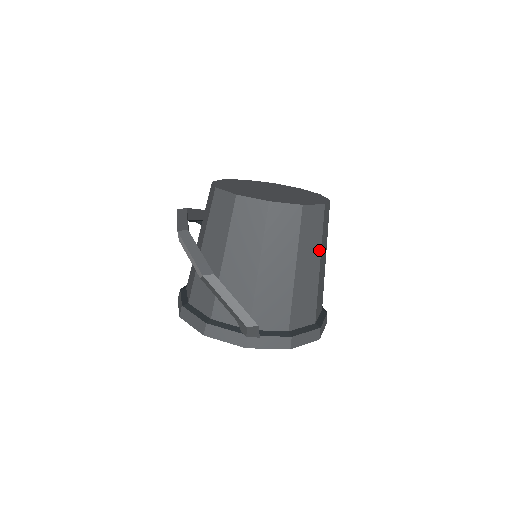
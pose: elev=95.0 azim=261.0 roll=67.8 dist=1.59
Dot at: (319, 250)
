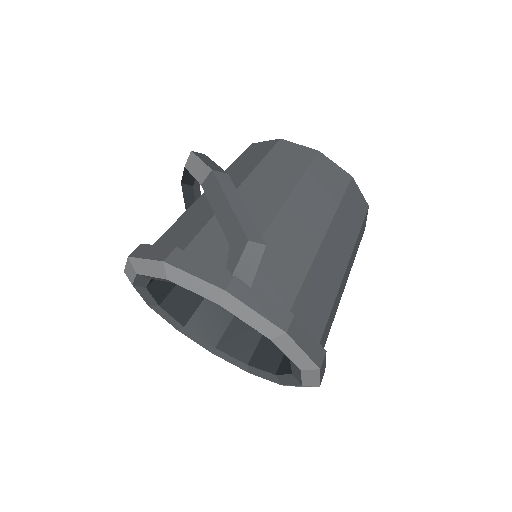
Dot at: (351, 249)
